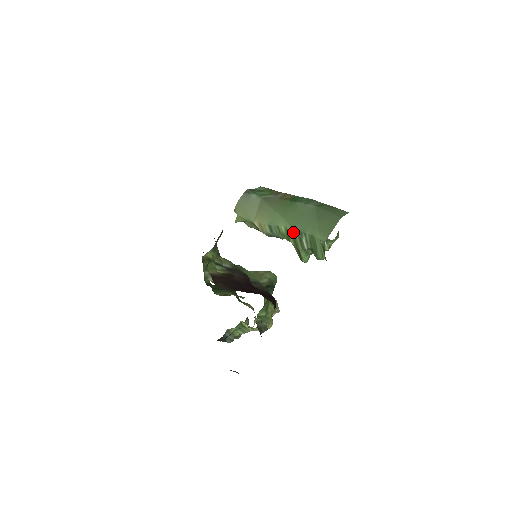
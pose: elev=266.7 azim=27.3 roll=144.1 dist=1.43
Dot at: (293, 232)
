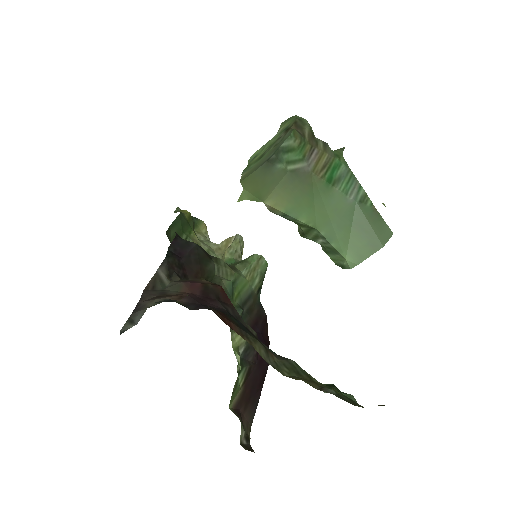
Dot at: (313, 229)
